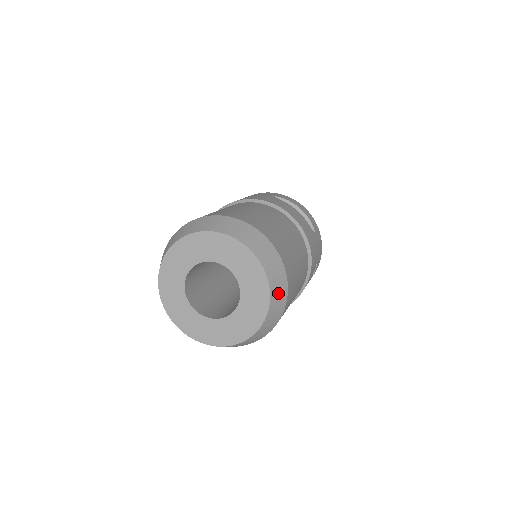
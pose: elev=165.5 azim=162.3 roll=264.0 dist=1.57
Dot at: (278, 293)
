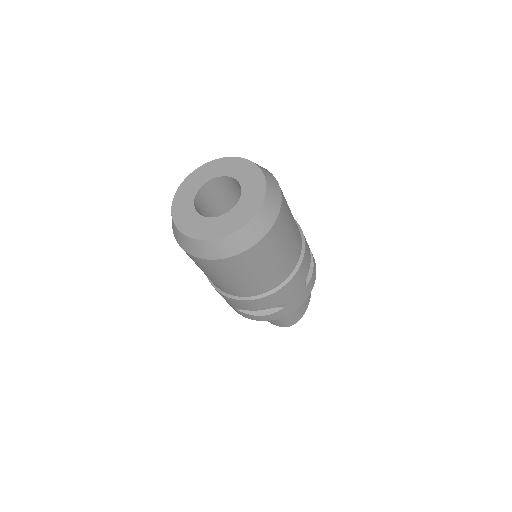
Dot at: (263, 169)
